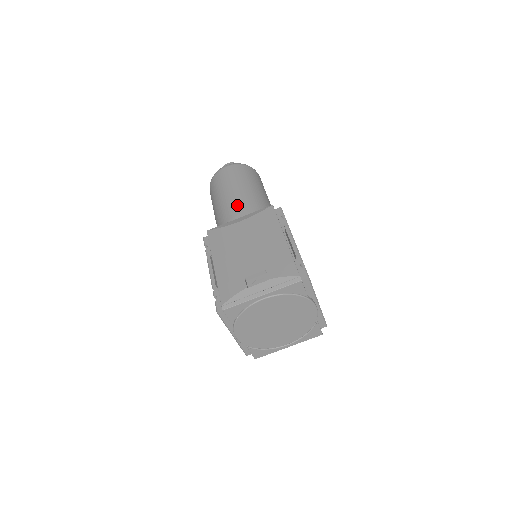
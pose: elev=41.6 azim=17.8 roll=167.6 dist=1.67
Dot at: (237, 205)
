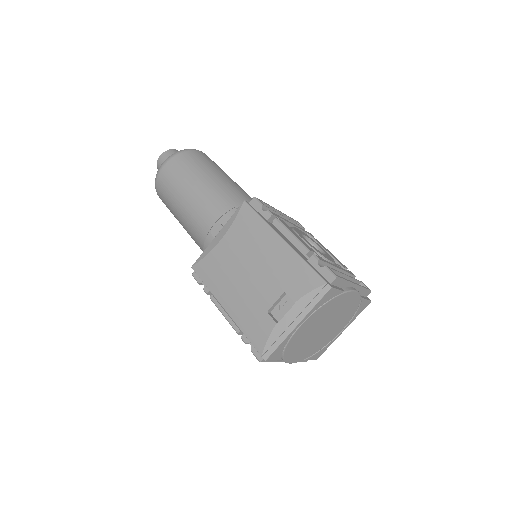
Dot at: (203, 214)
